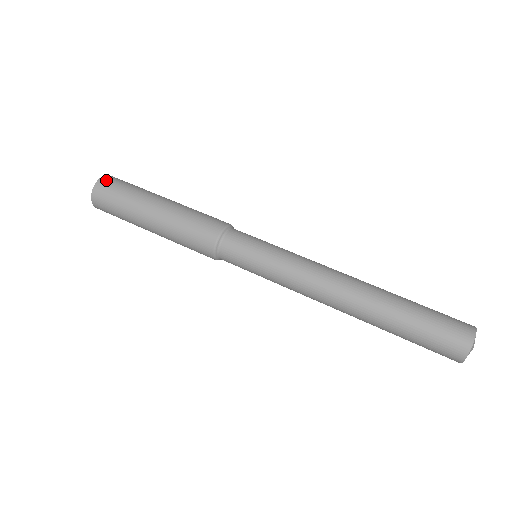
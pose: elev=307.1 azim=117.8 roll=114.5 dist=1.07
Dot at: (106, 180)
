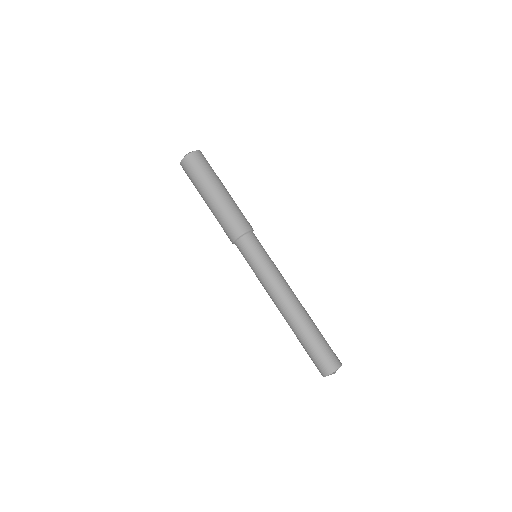
Dot at: (201, 154)
